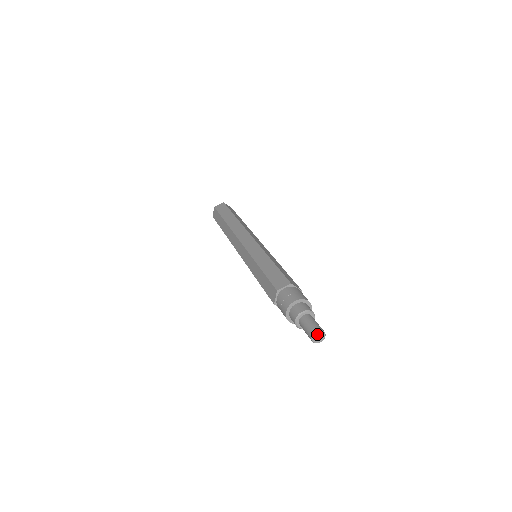
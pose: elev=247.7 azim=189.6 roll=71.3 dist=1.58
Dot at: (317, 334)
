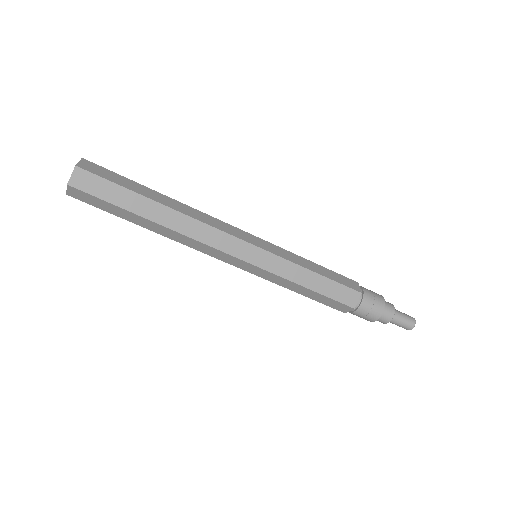
Dot at: (413, 326)
